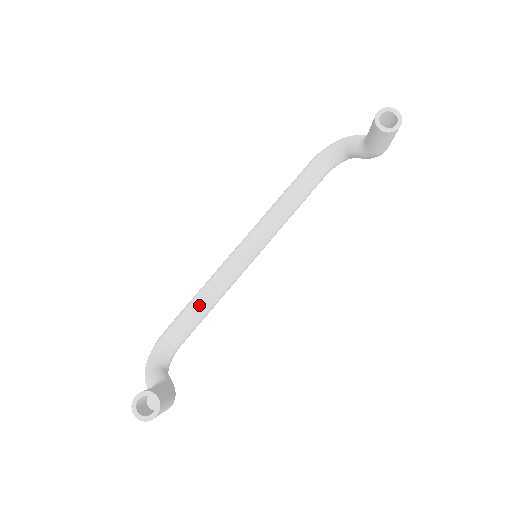
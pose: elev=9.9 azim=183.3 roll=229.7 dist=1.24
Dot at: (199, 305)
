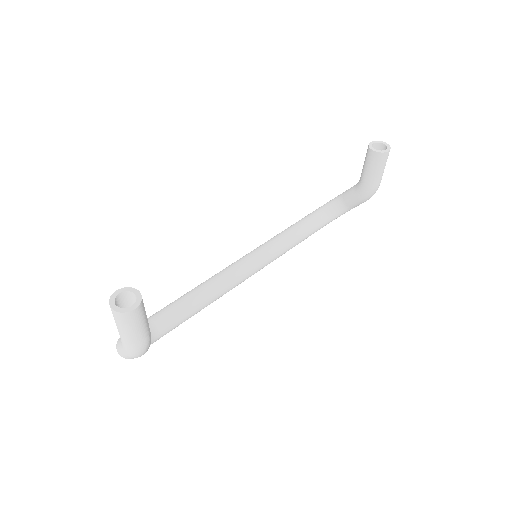
Dot at: (191, 296)
